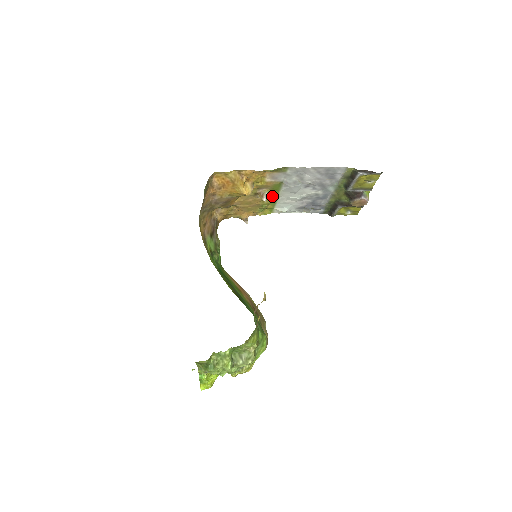
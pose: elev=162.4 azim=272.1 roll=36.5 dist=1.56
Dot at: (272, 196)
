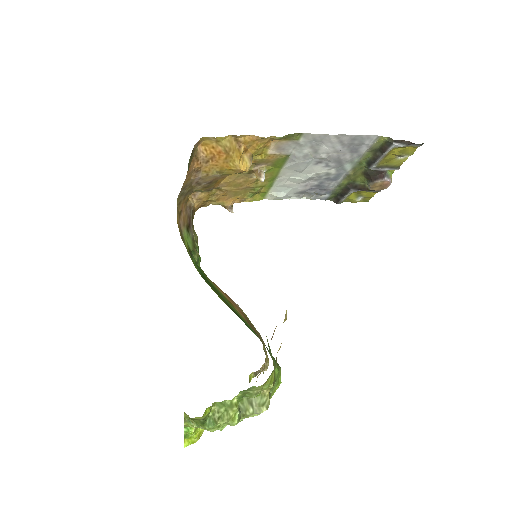
Dot at: (270, 175)
